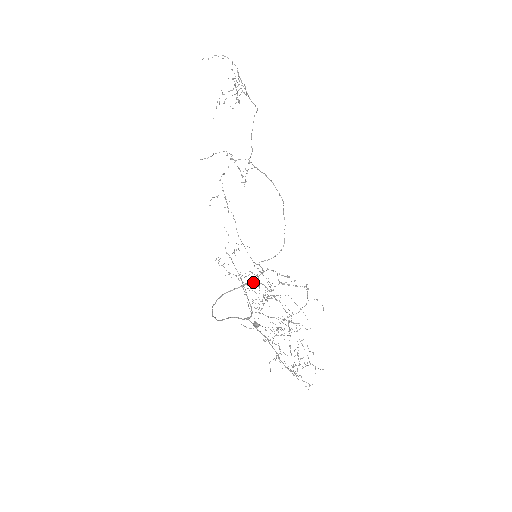
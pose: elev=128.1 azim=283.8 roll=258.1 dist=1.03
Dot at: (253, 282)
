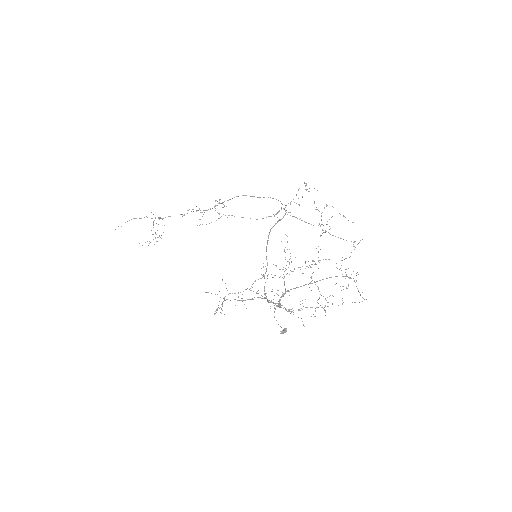
Dot at: (283, 216)
